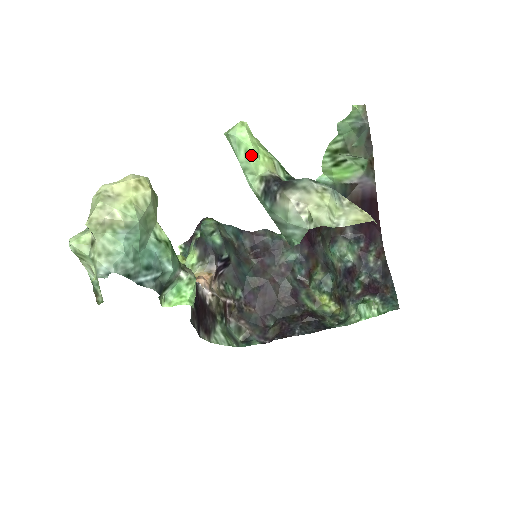
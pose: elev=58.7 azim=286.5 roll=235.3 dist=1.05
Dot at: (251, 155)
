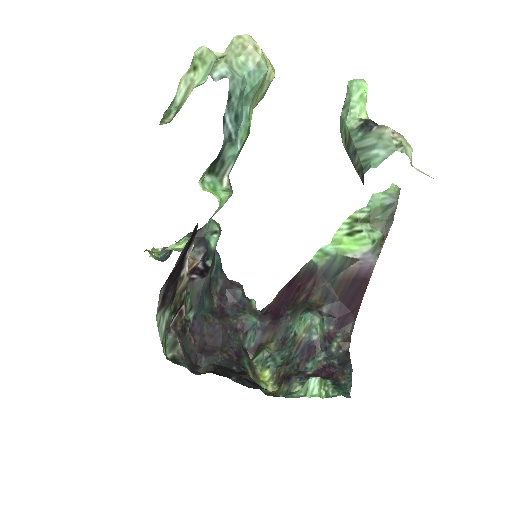
Dot at: (364, 99)
